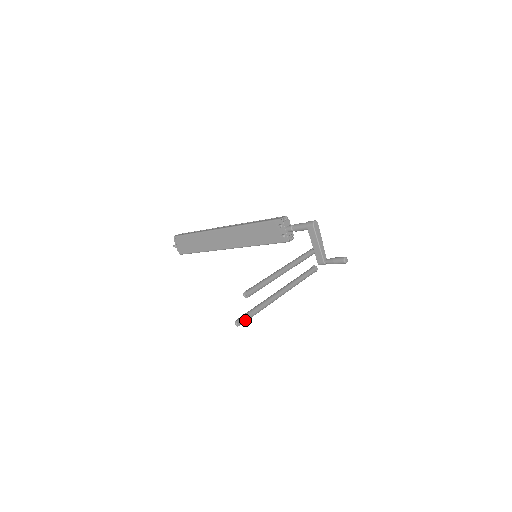
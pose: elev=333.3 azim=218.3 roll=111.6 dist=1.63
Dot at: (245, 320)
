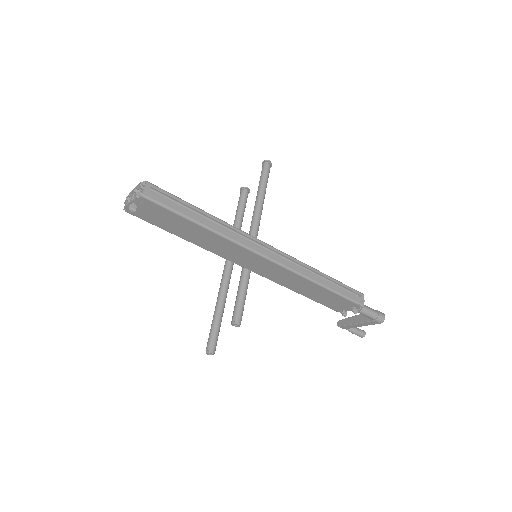
Dot at: (216, 344)
